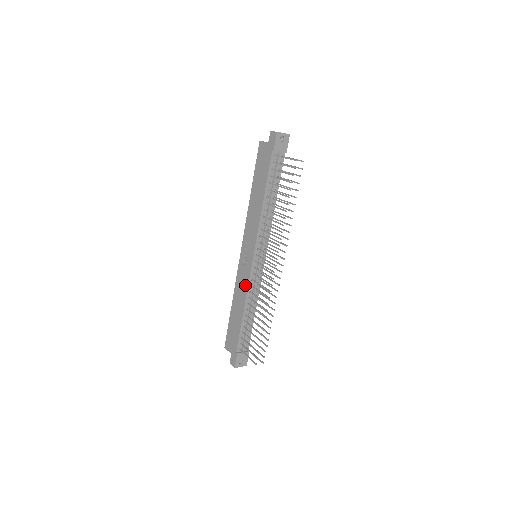
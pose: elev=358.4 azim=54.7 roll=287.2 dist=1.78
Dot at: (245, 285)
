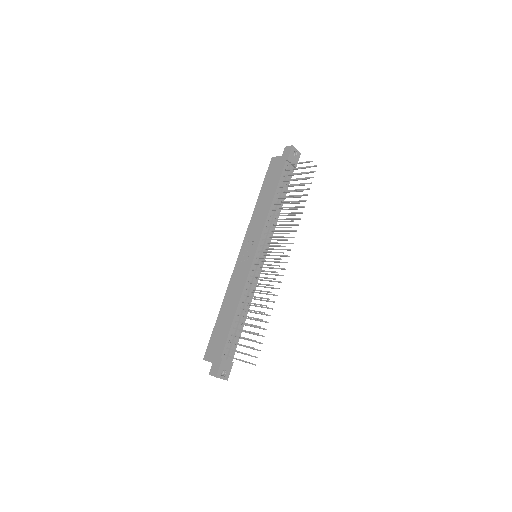
Dot at: (242, 282)
